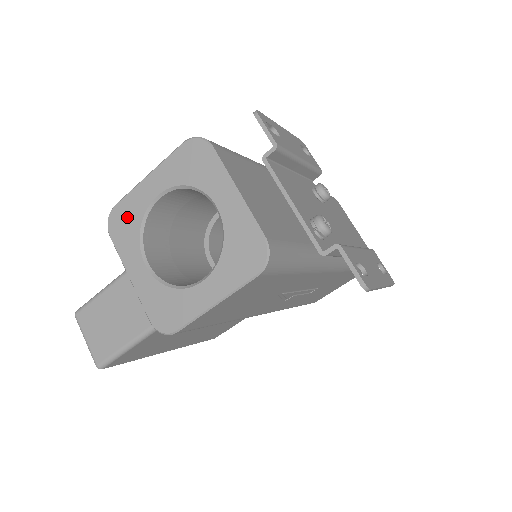
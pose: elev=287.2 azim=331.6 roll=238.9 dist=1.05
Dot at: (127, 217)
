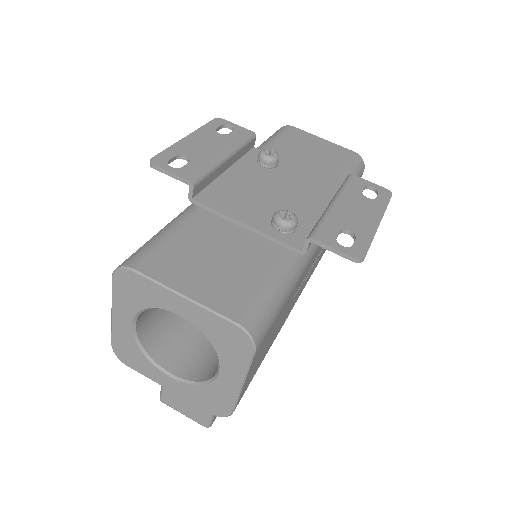
Dot at: (127, 349)
